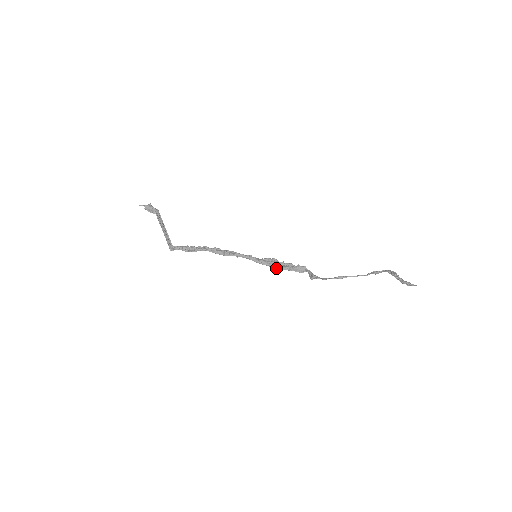
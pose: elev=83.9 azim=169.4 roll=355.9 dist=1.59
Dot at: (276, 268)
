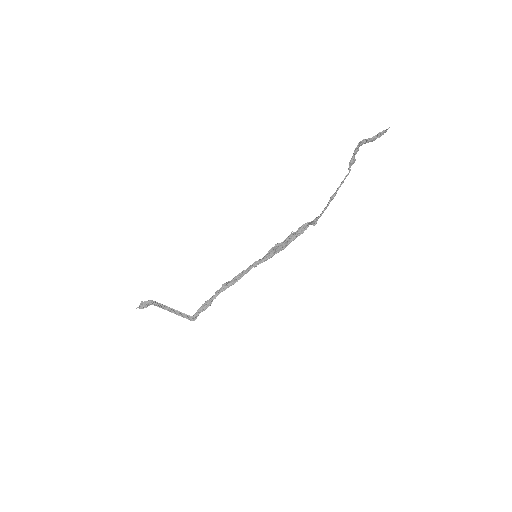
Dot at: (283, 249)
